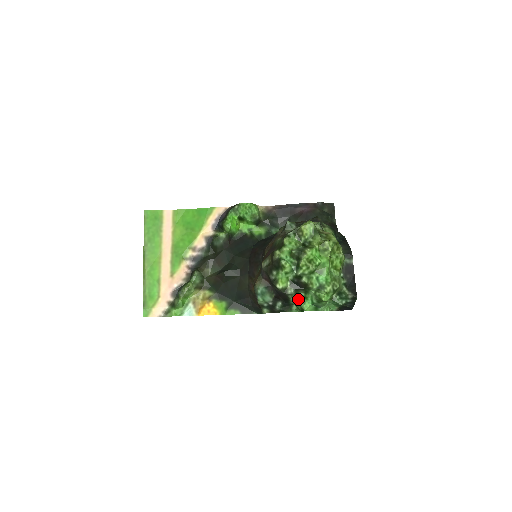
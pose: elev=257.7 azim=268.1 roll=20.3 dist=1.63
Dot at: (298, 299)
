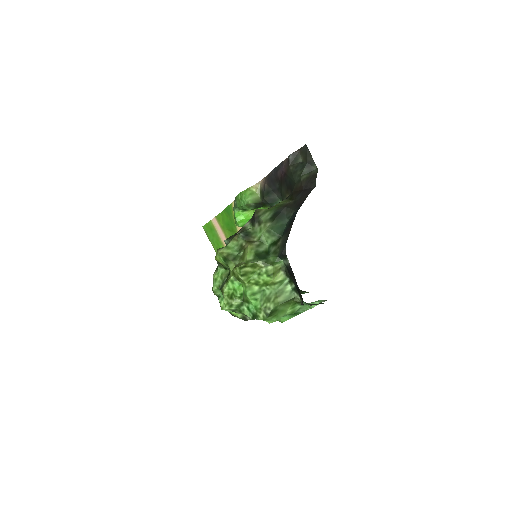
Dot at: occluded
